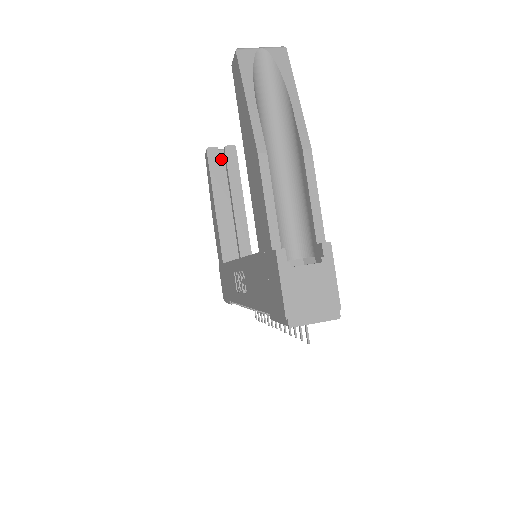
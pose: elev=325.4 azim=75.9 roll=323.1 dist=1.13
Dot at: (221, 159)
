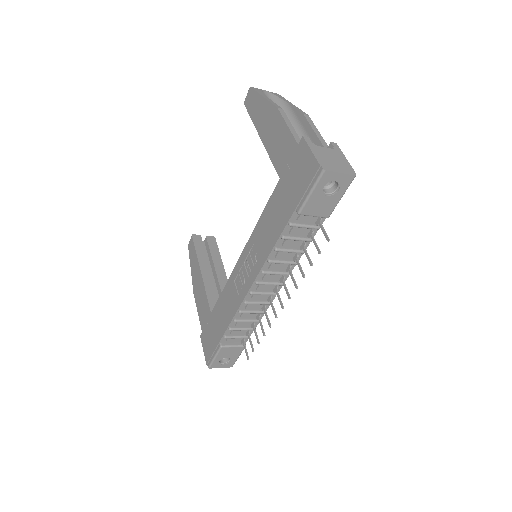
Dot at: occluded
